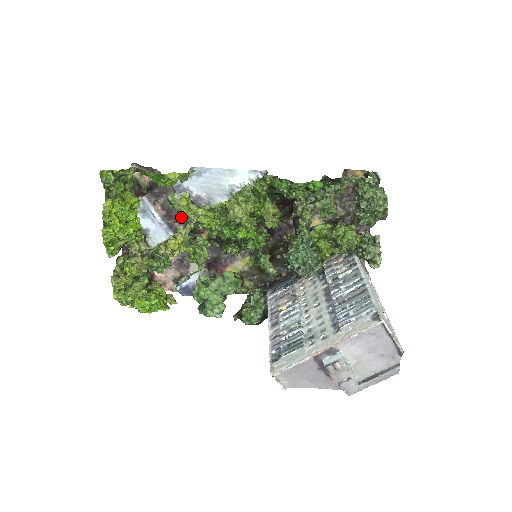
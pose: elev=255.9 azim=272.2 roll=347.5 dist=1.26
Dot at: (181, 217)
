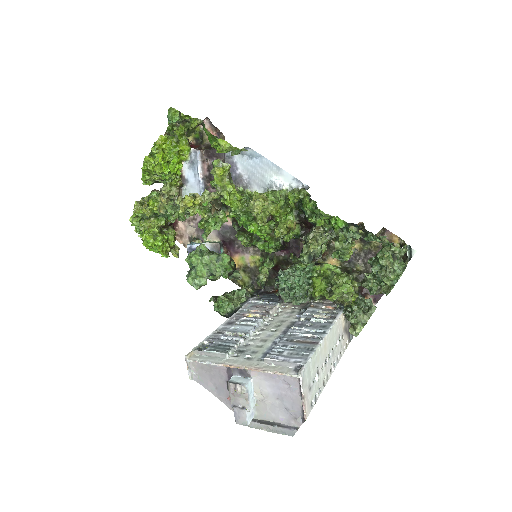
Dot at: (213, 183)
